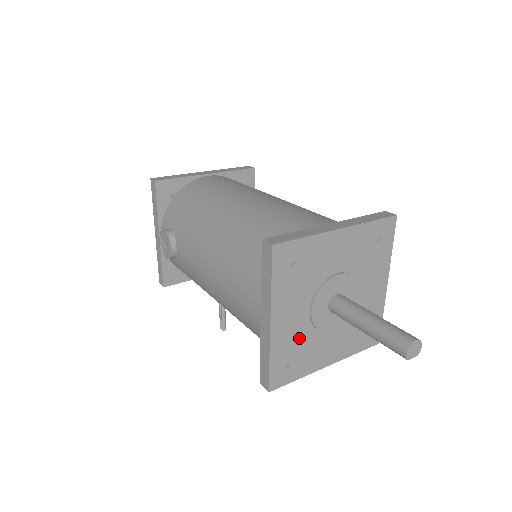
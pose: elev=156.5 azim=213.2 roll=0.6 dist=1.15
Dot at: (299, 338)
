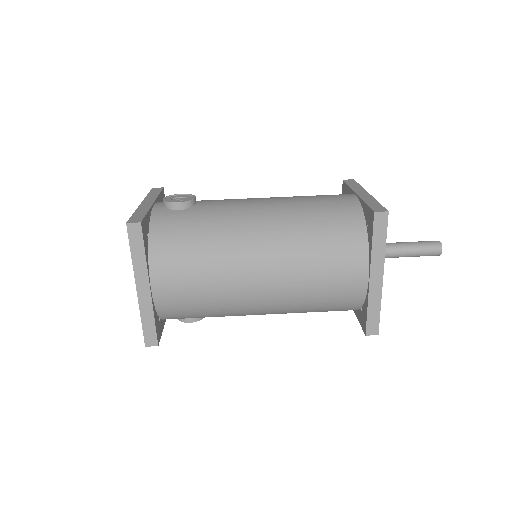
Dot at: occluded
